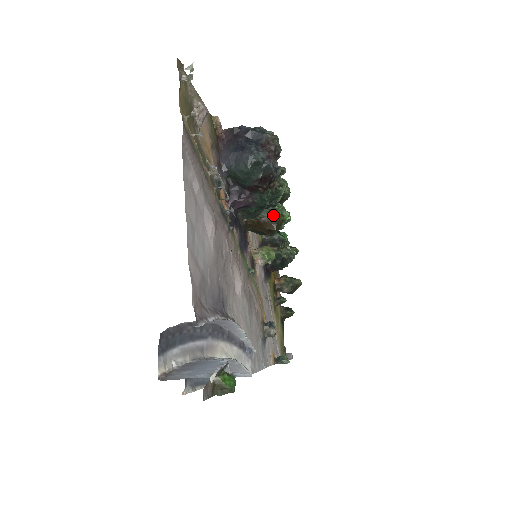
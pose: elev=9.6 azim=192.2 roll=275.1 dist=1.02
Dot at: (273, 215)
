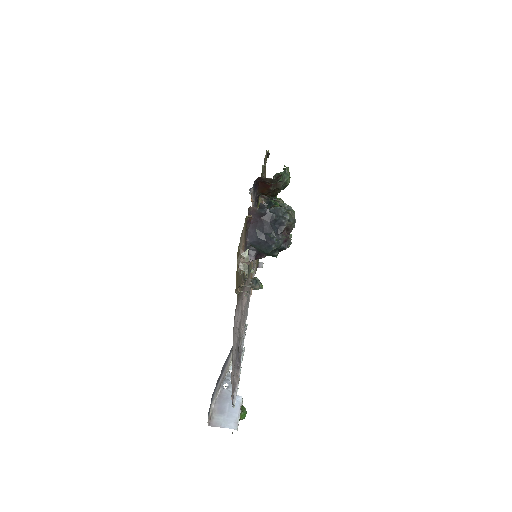
Dot at: occluded
